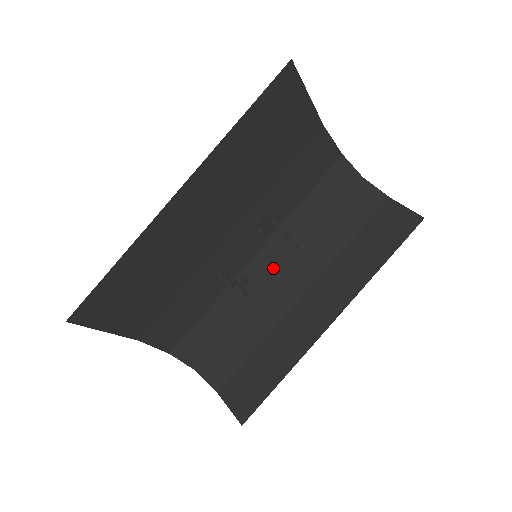
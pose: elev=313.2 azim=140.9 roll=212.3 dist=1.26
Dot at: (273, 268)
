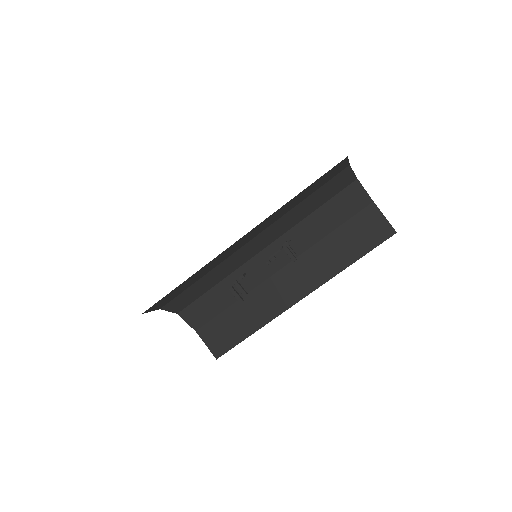
Dot at: (260, 247)
